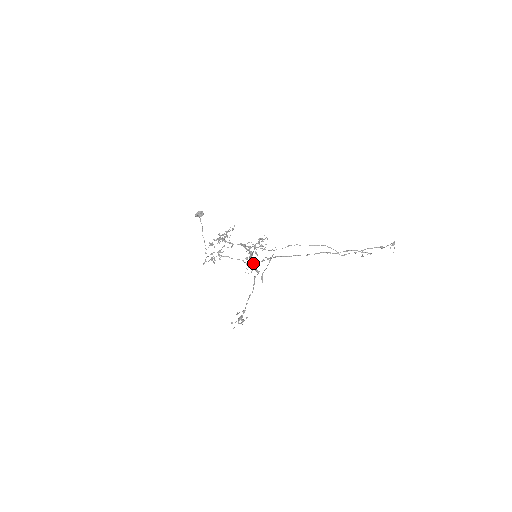
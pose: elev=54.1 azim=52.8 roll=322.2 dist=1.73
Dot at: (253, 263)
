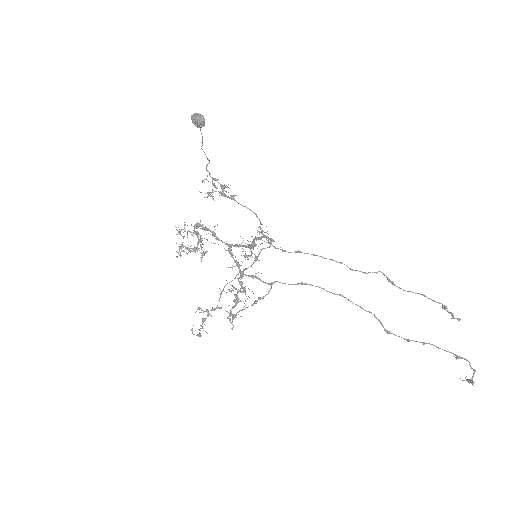
Dot at: (257, 248)
